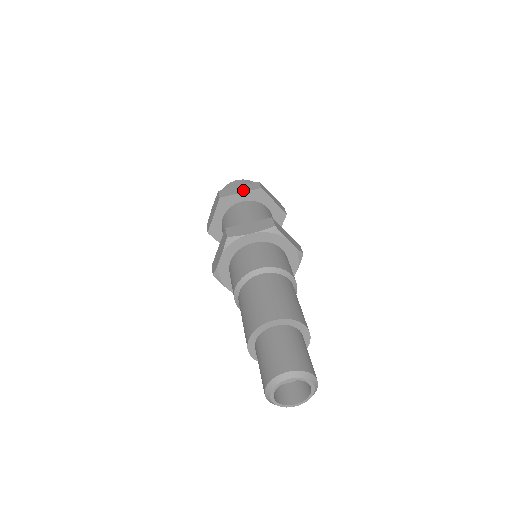
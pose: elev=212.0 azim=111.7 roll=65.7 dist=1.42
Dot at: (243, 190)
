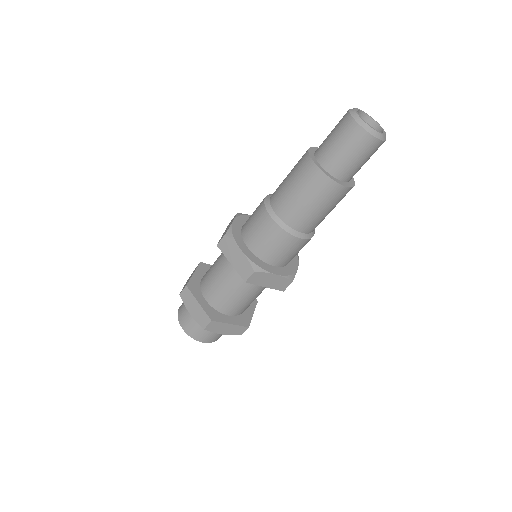
Dot at: occluded
